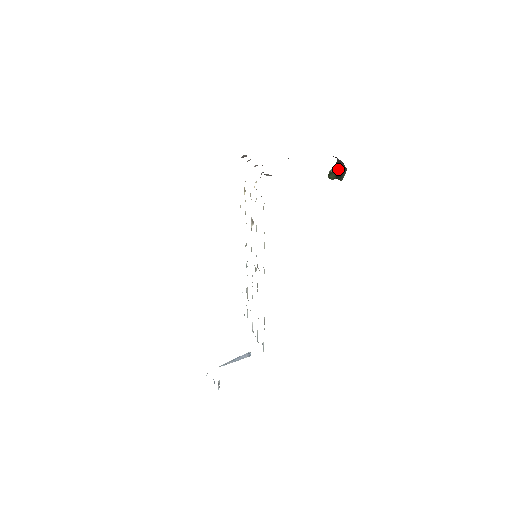
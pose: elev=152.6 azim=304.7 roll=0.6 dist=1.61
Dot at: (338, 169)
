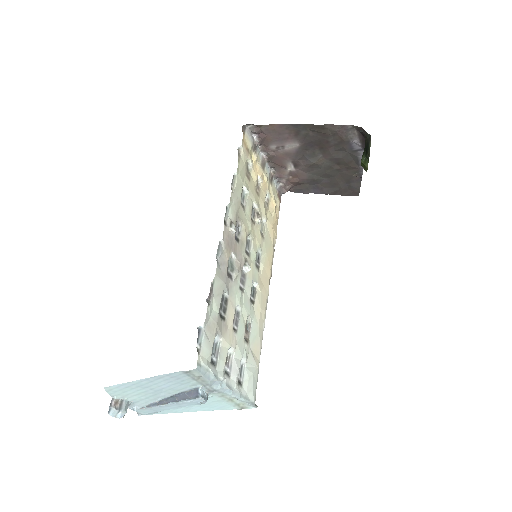
Dot at: (365, 145)
